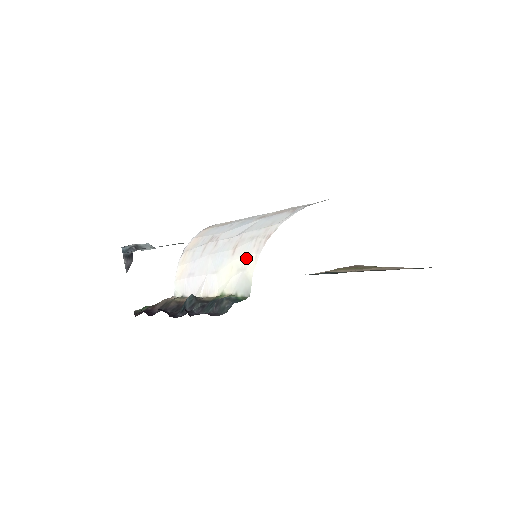
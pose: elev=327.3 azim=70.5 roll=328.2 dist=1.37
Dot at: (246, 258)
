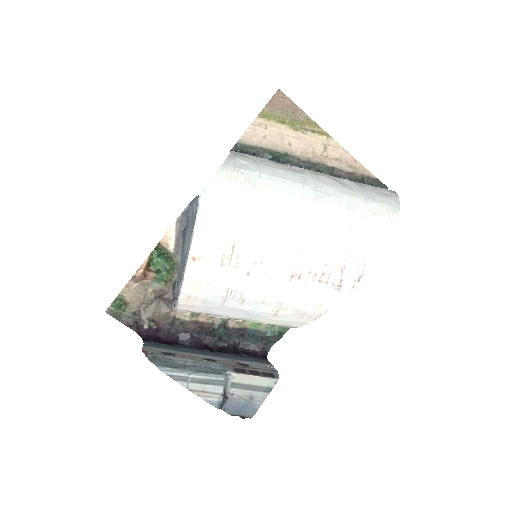
Dot at: (292, 322)
